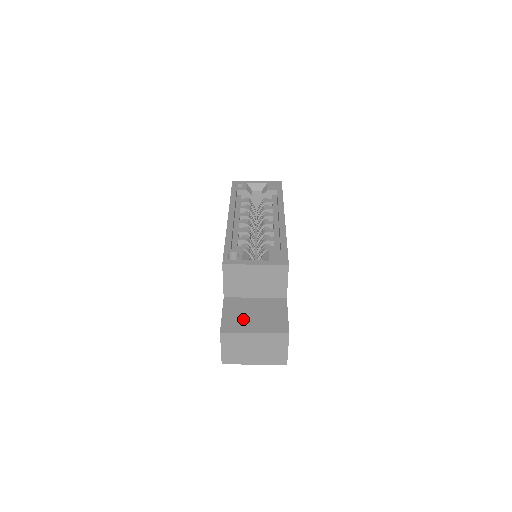
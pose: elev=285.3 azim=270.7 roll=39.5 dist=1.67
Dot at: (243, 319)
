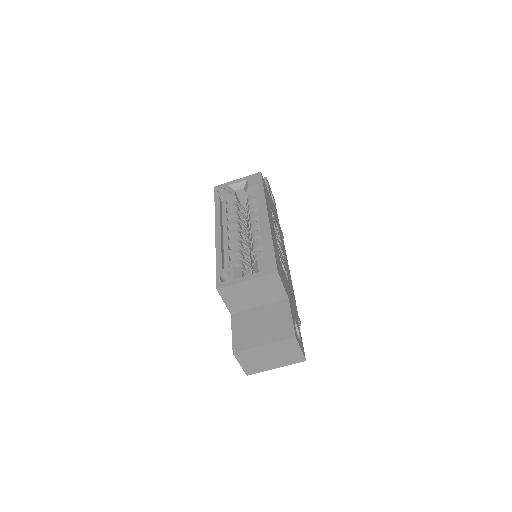
Dot at: (251, 333)
